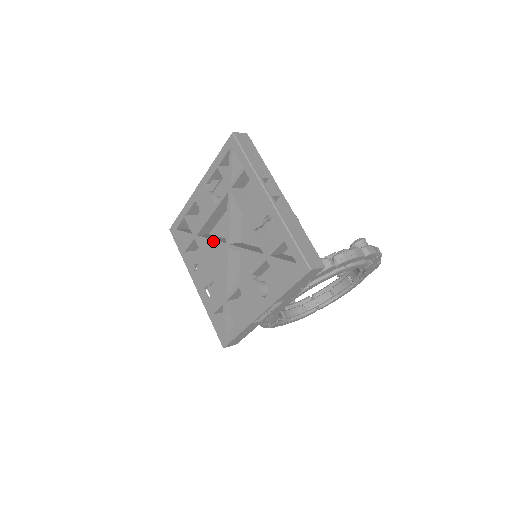
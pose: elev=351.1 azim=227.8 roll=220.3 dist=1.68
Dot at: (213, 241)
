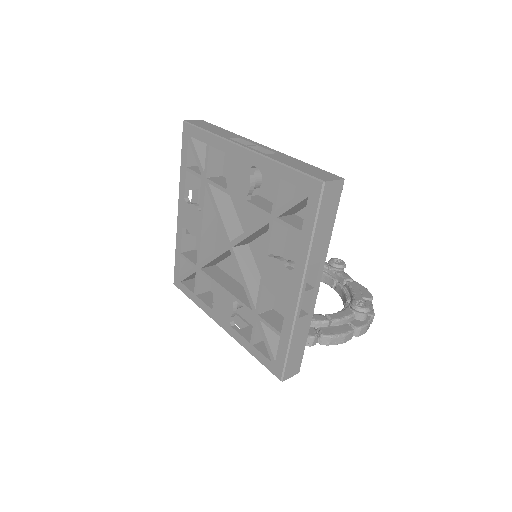
Dot at: (220, 218)
